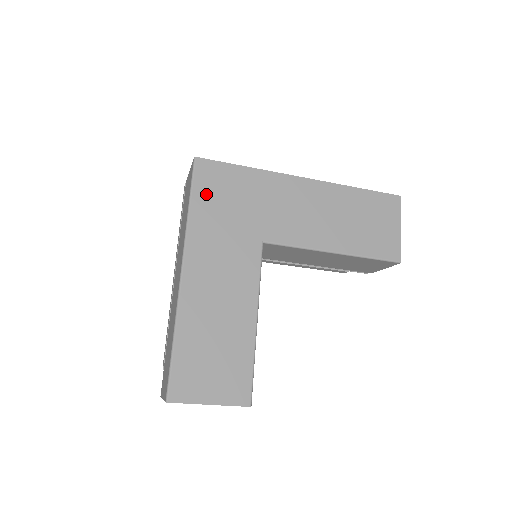
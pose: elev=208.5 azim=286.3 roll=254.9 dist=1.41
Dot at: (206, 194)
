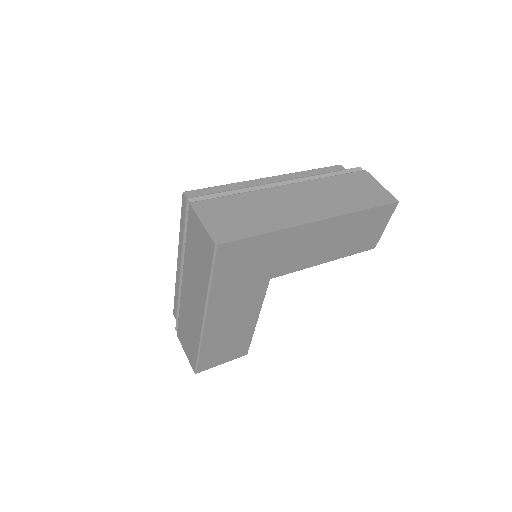
Dot at: (226, 268)
